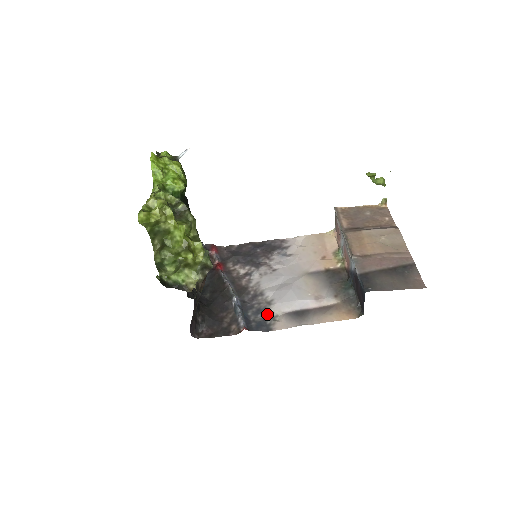
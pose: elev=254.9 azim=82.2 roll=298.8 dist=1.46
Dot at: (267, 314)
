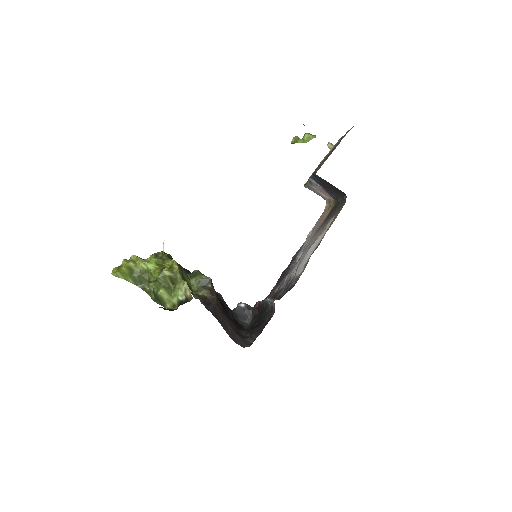
Dot at: (293, 281)
